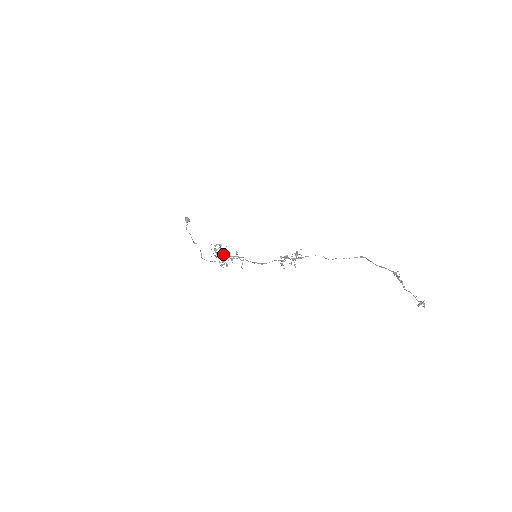
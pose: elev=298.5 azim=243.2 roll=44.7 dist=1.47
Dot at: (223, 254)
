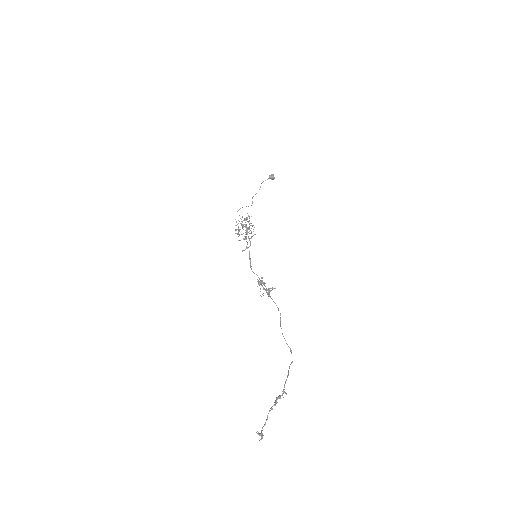
Dot at: (246, 228)
